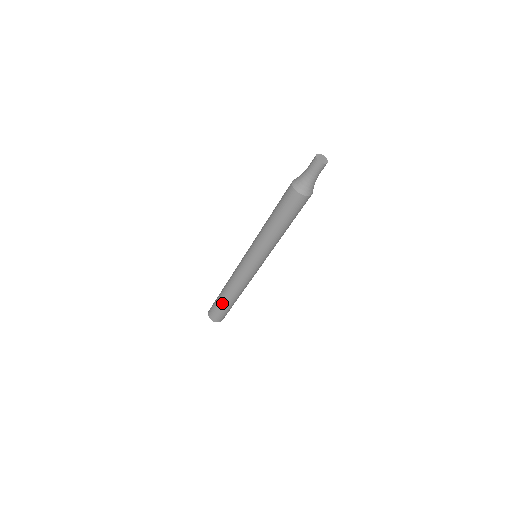
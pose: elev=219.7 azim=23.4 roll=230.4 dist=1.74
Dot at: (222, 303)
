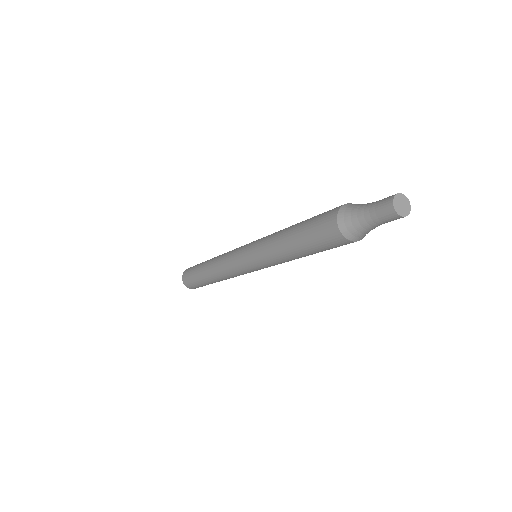
Dot at: (200, 278)
